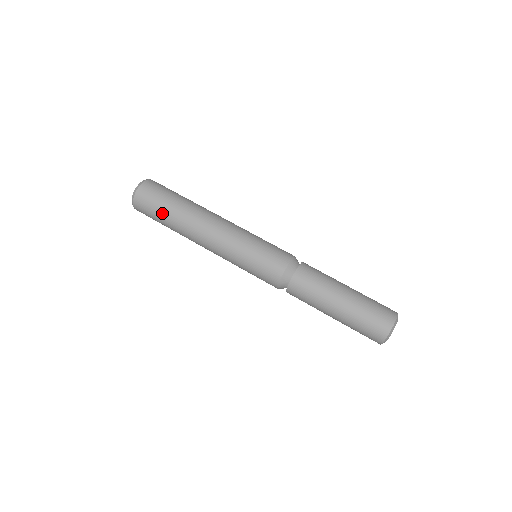
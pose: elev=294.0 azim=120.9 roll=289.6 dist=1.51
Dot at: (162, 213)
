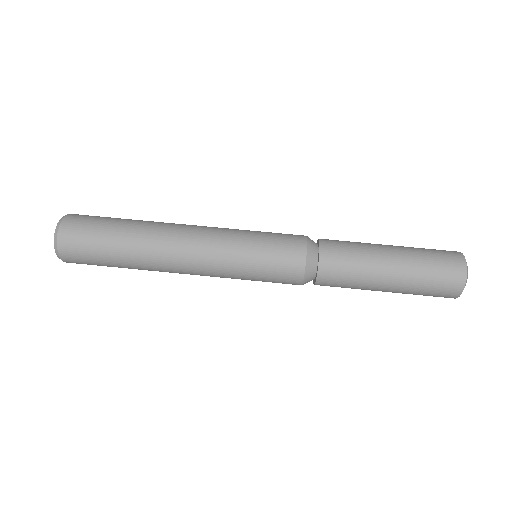
Dot at: occluded
